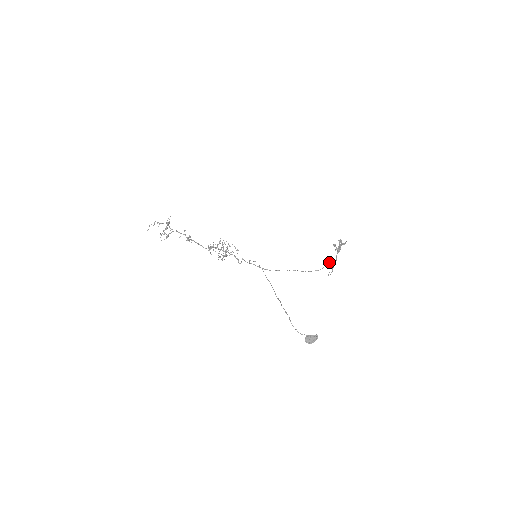
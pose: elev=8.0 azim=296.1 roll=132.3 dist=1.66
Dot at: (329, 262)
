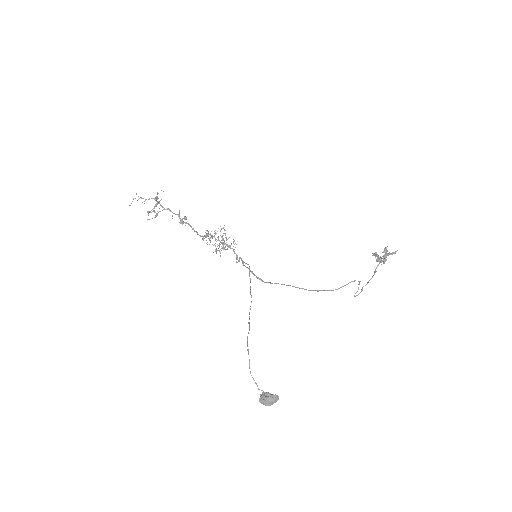
Dot at: occluded
